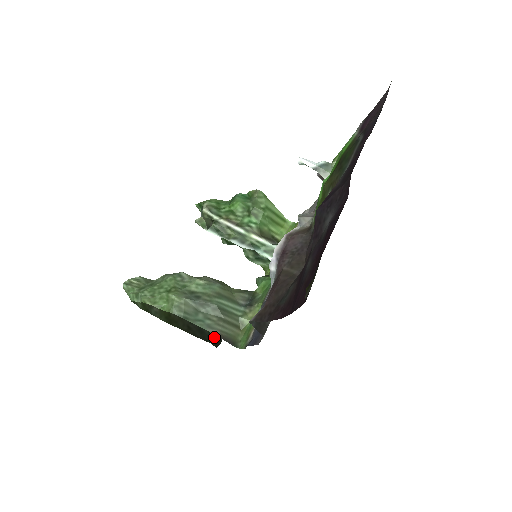
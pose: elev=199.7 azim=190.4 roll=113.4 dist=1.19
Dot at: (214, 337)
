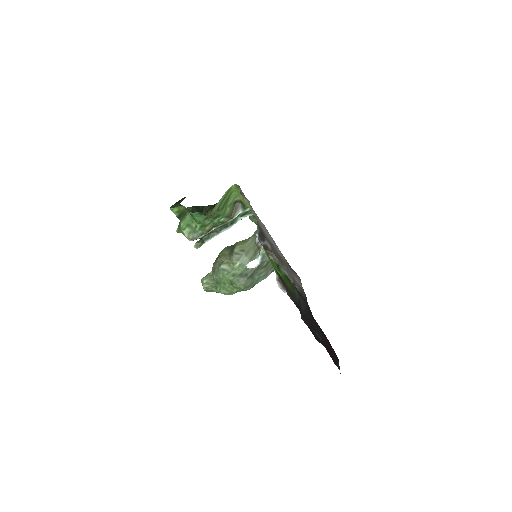
Dot at: occluded
